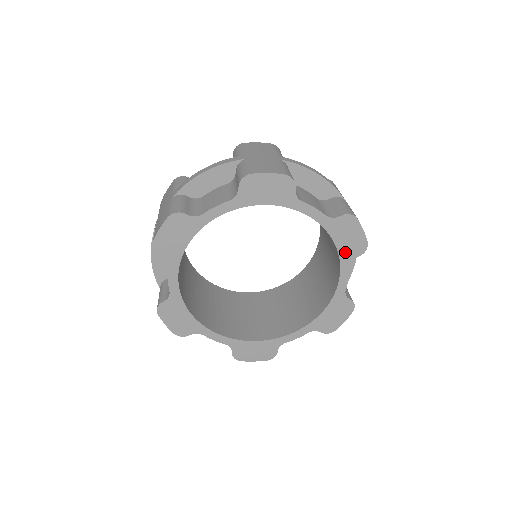
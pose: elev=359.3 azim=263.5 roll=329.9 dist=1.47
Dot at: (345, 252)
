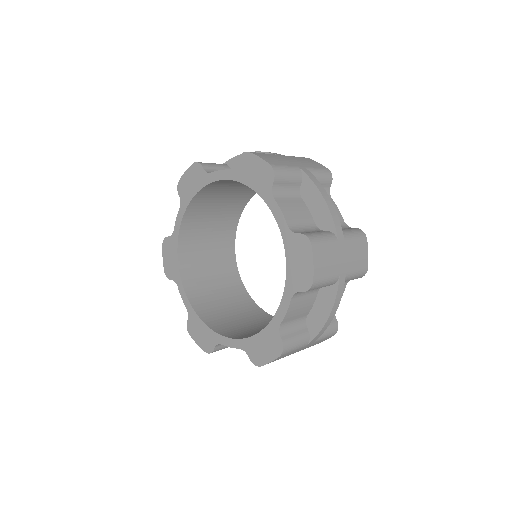
Dot at: (292, 278)
